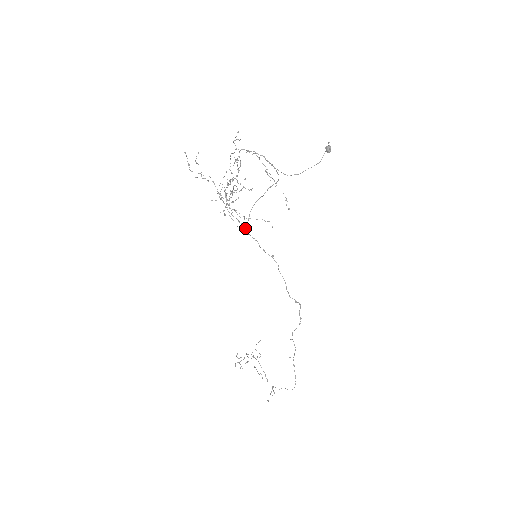
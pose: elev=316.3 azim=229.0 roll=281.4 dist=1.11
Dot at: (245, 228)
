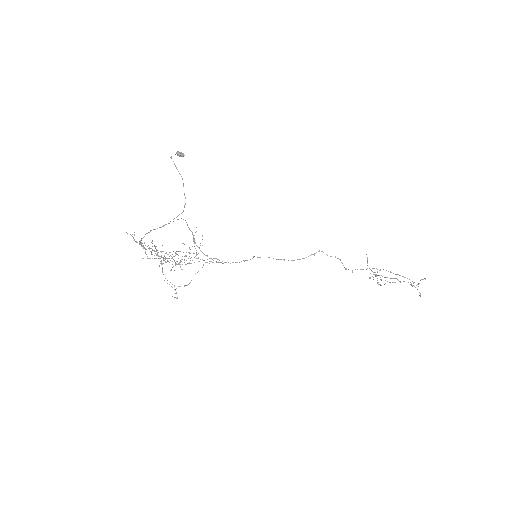
Dot at: occluded
